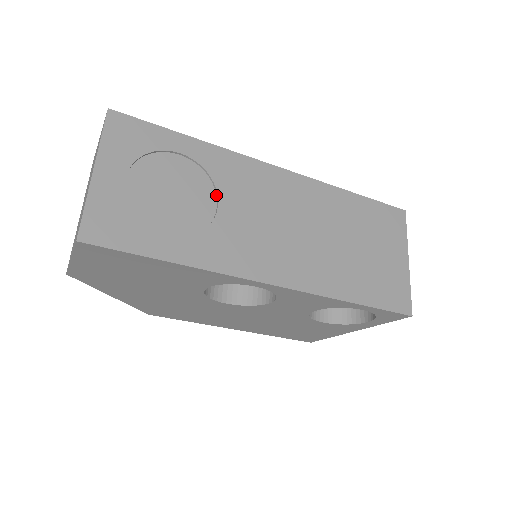
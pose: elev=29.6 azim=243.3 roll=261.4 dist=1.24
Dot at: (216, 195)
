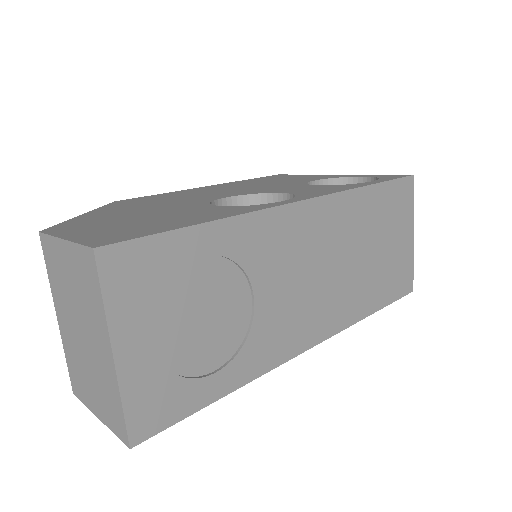
Dot at: (248, 283)
